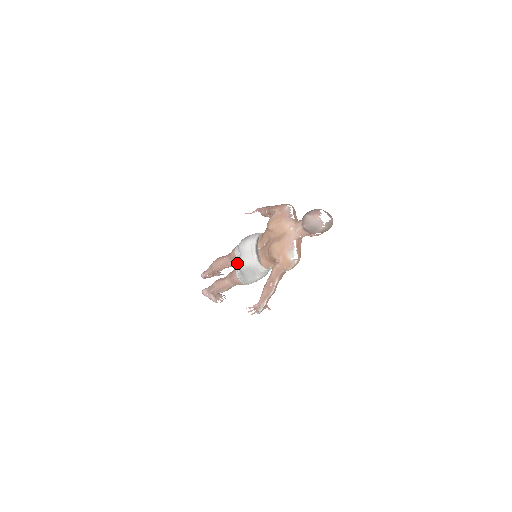
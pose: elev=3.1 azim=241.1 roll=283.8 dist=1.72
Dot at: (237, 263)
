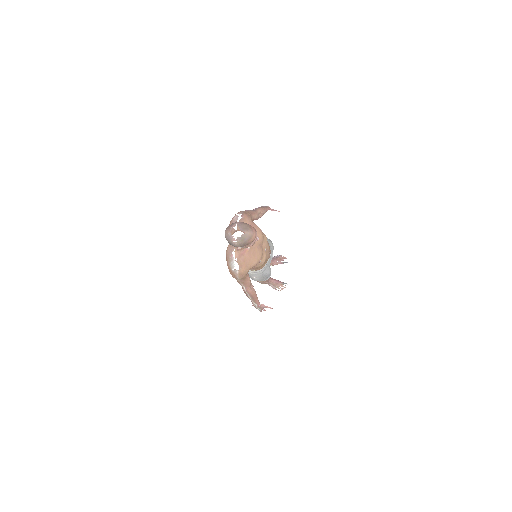
Dot at: occluded
